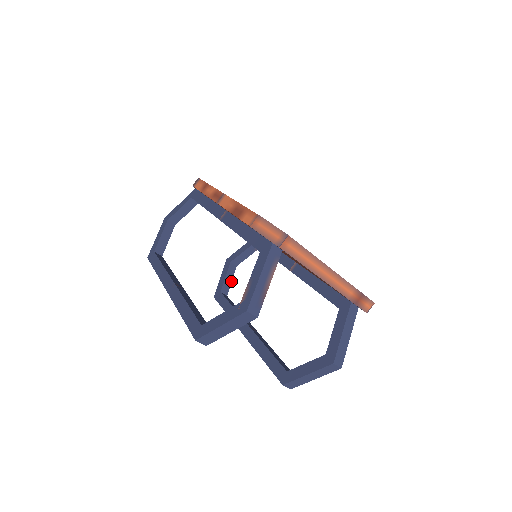
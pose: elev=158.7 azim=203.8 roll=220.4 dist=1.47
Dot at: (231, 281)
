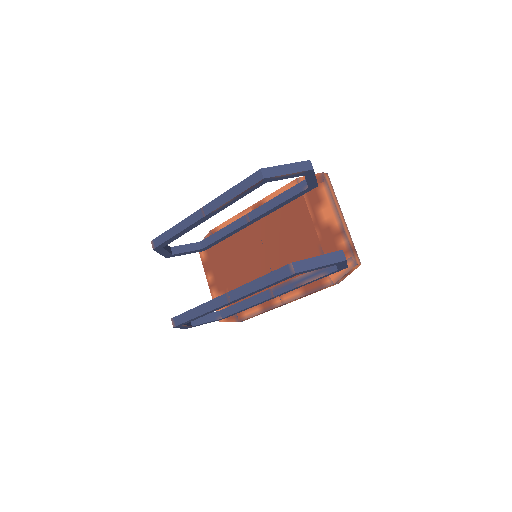
Dot at: (187, 325)
